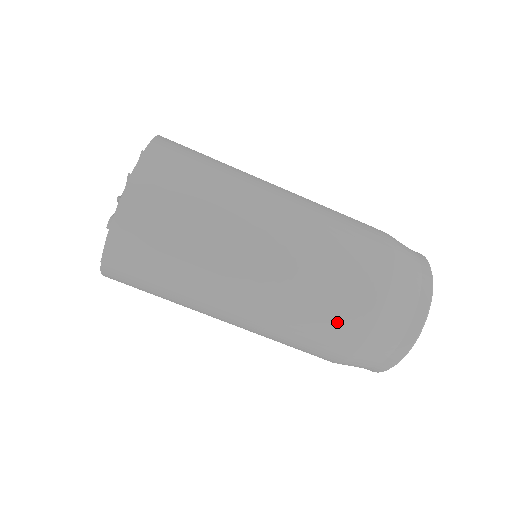
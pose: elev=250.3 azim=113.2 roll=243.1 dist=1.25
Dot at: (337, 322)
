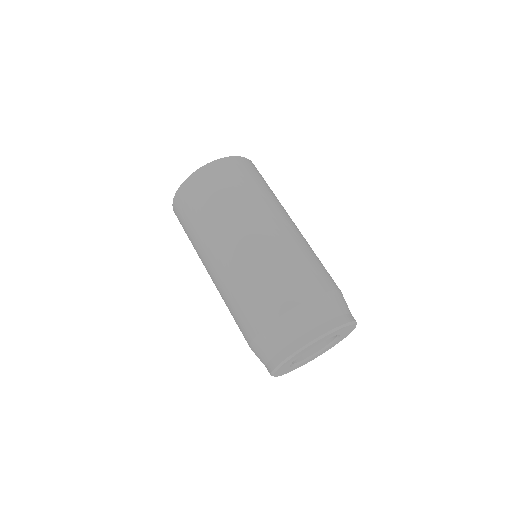
Dot at: (296, 278)
